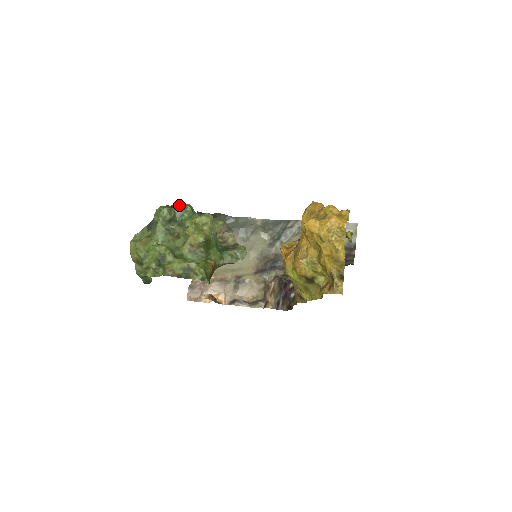
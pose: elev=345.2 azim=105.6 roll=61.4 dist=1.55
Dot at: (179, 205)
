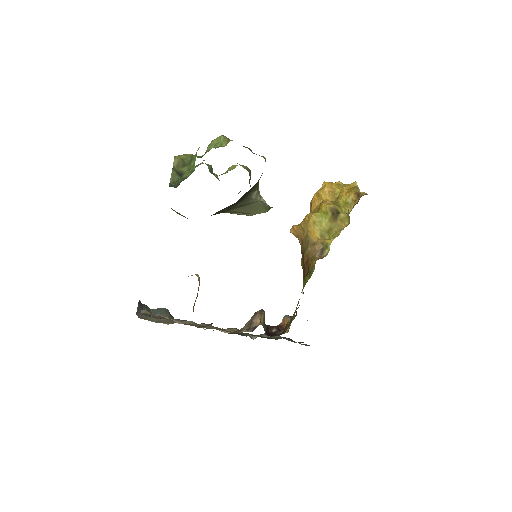
Dot at: (214, 173)
